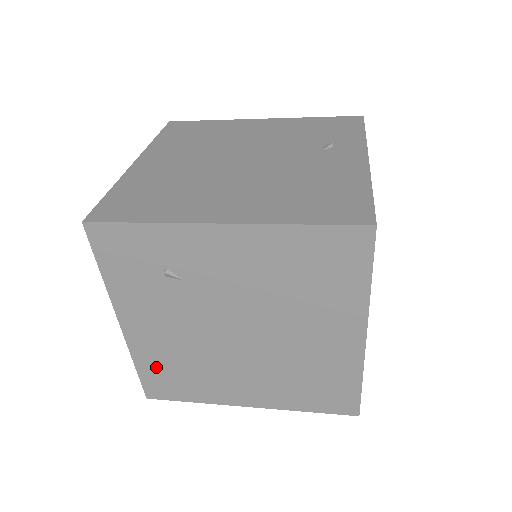
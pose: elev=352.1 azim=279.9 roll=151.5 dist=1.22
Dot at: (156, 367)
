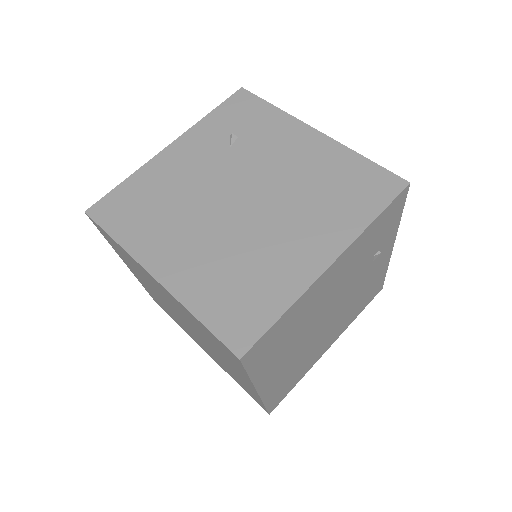
Dot at: occluded
